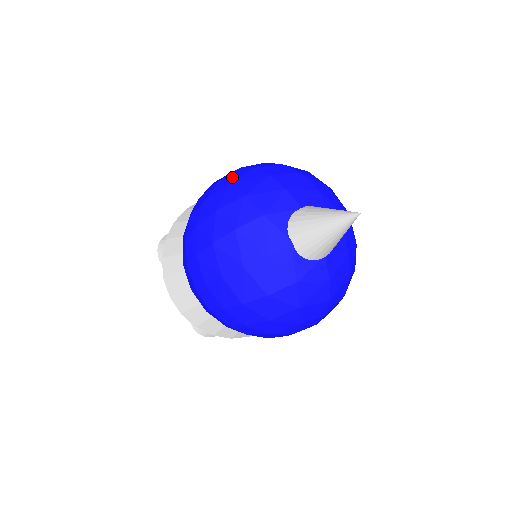
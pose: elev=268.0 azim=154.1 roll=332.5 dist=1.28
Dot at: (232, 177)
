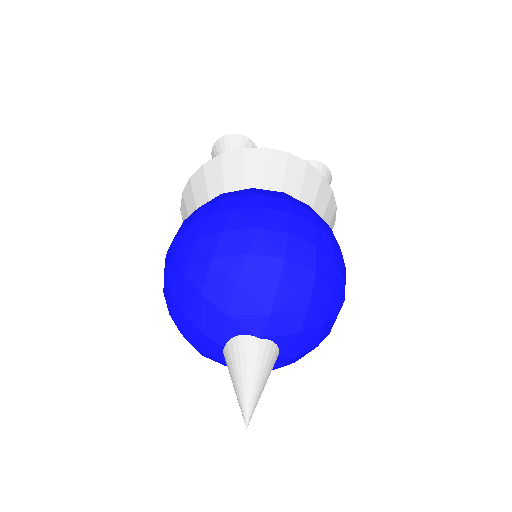
Dot at: (263, 242)
